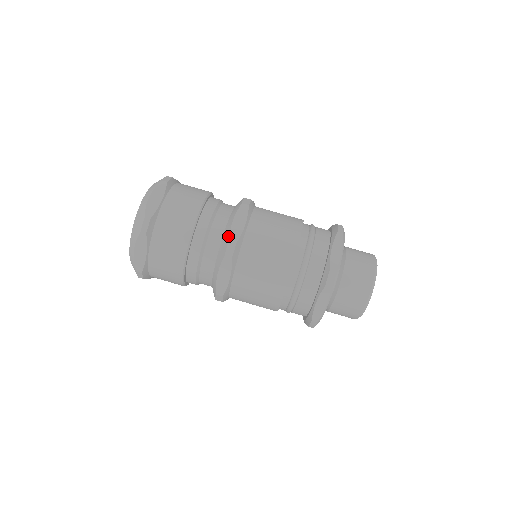
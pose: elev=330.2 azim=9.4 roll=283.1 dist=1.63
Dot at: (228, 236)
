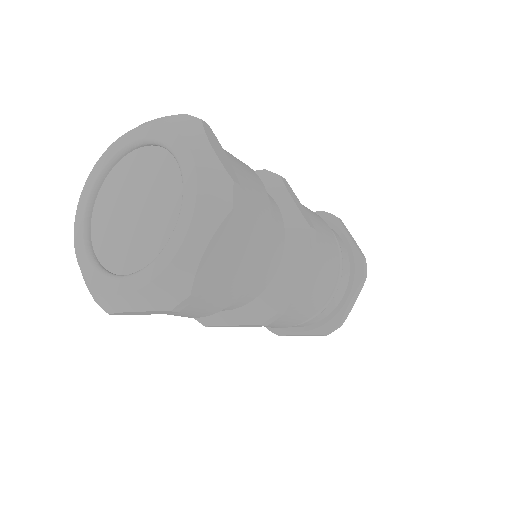
Dot at: (303, 219)
